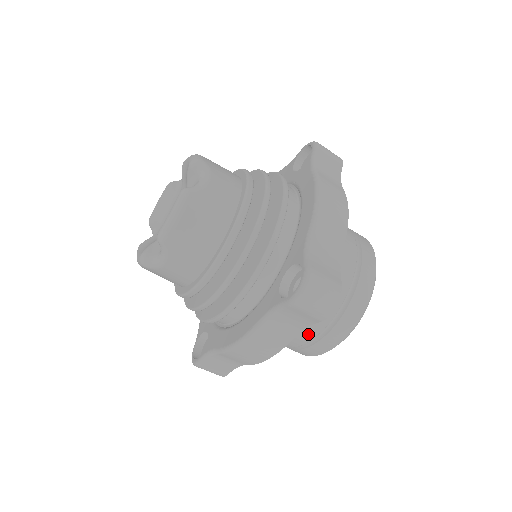
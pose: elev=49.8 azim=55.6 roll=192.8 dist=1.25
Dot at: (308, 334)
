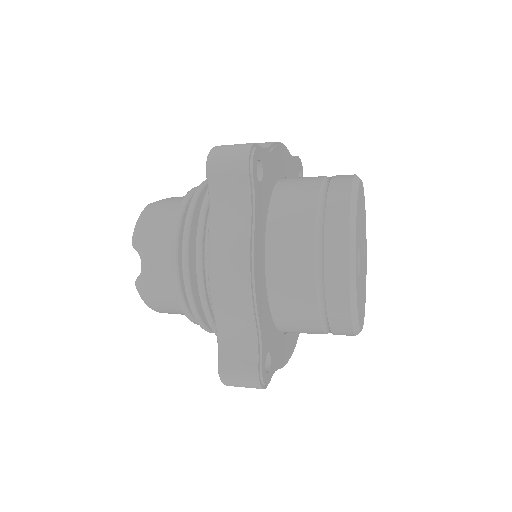
Dot at: occluded
